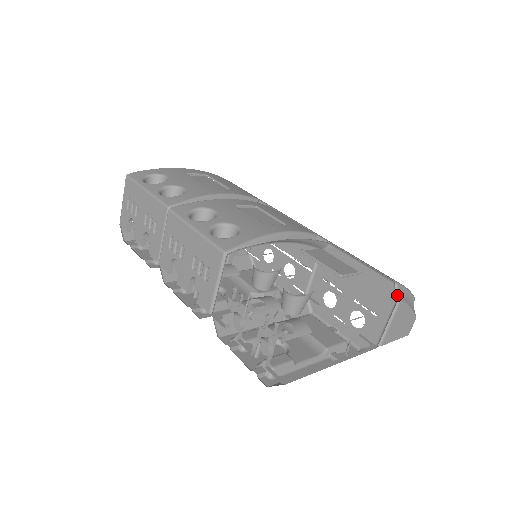
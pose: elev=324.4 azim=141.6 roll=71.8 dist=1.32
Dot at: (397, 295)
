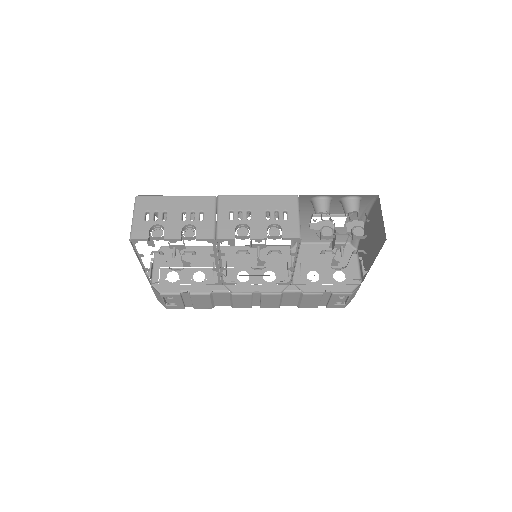
Dot at: (353, 250)
